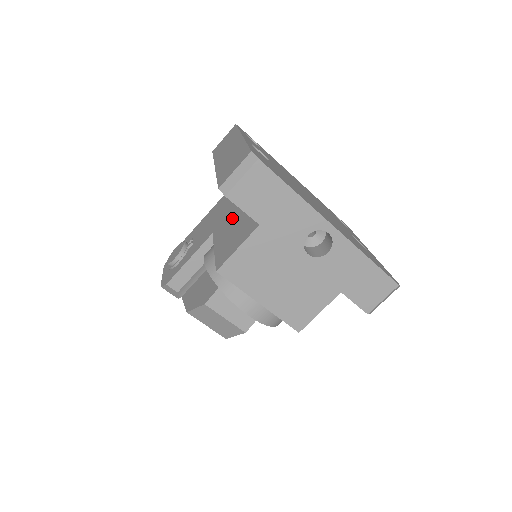
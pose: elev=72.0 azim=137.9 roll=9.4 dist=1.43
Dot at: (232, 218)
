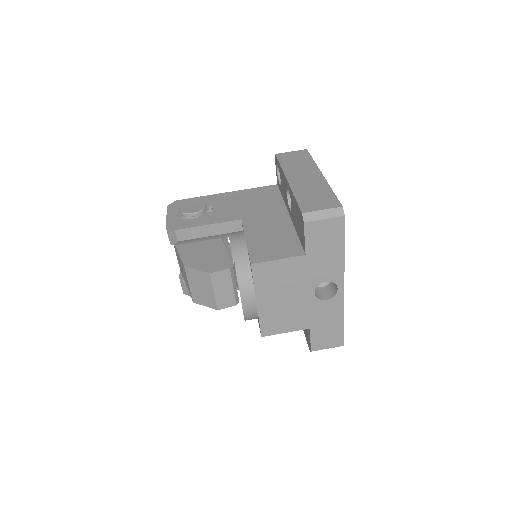
Dot at: (269, 223)
